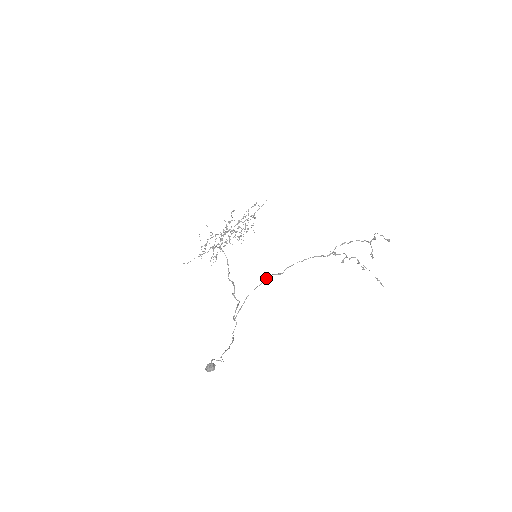
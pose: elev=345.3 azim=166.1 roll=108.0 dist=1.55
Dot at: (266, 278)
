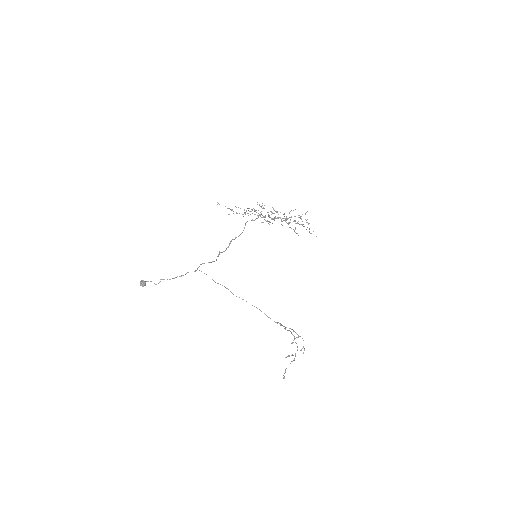
Dot at: (224, 286)
